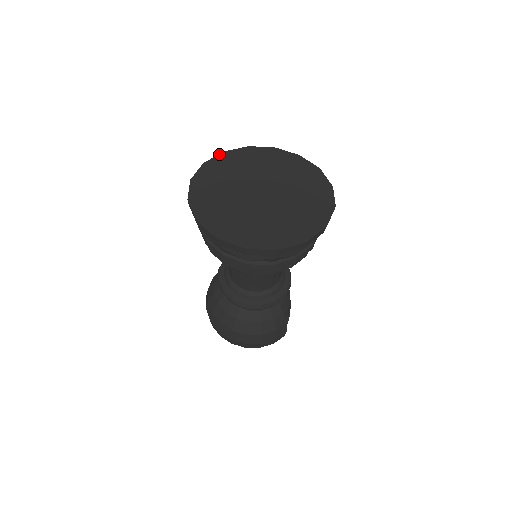
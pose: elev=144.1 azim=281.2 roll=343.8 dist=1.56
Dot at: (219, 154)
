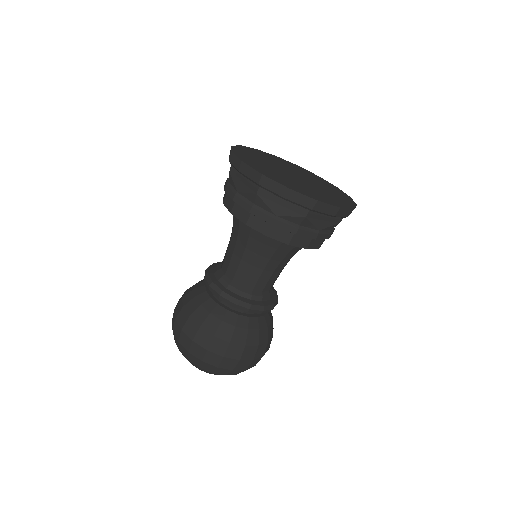
Dot at: (232, 147)
